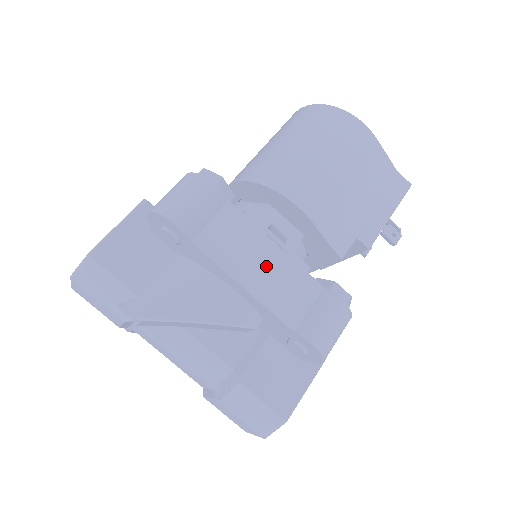
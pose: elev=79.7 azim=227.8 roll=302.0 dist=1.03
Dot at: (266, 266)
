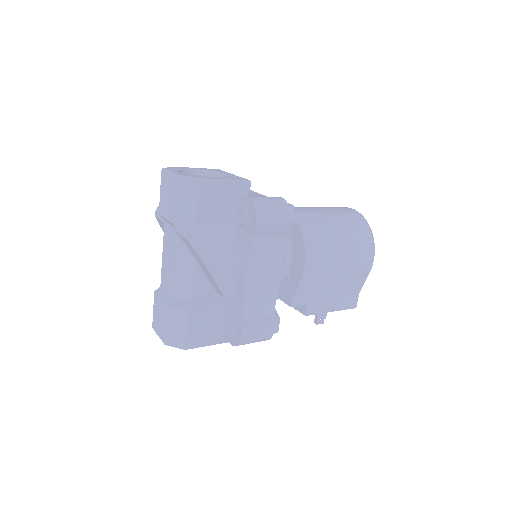
Dot at: (265, 281)
